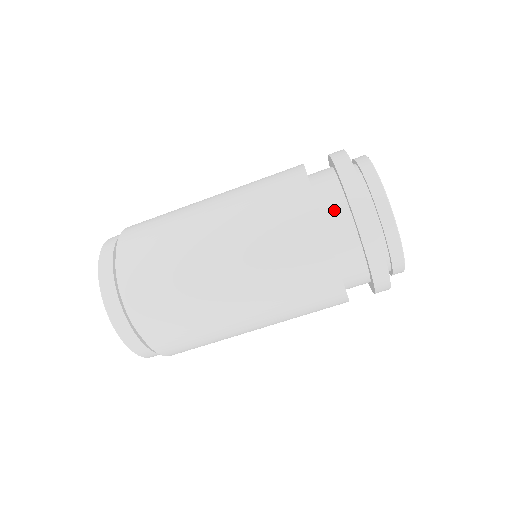
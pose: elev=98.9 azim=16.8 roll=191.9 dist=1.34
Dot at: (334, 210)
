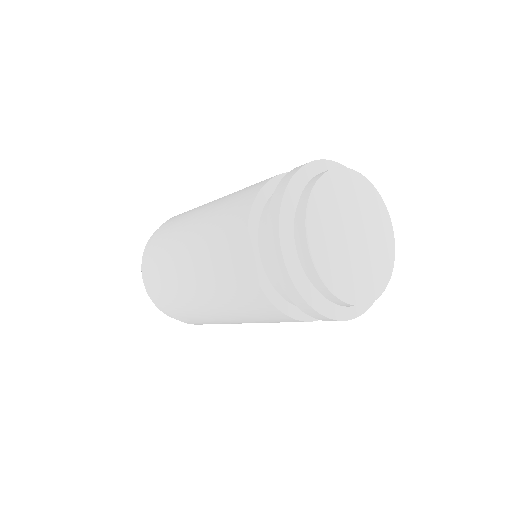
Dot at: occluded
